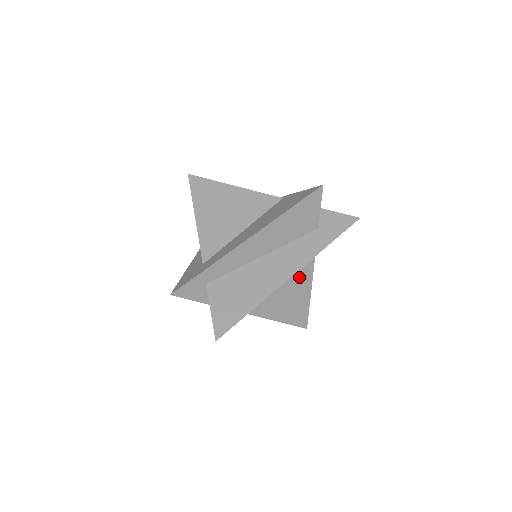
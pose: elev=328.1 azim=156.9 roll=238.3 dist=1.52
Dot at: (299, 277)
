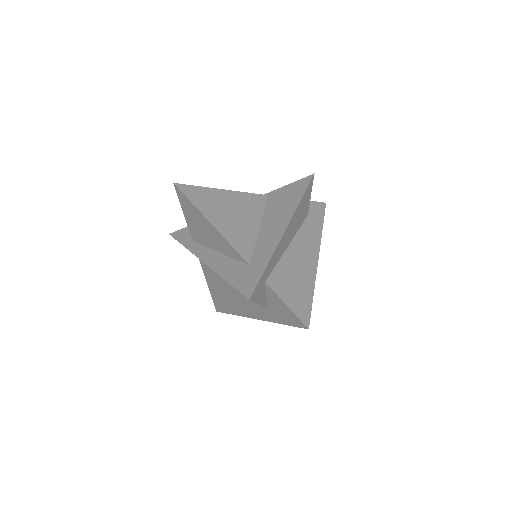
Dot at: occluded
